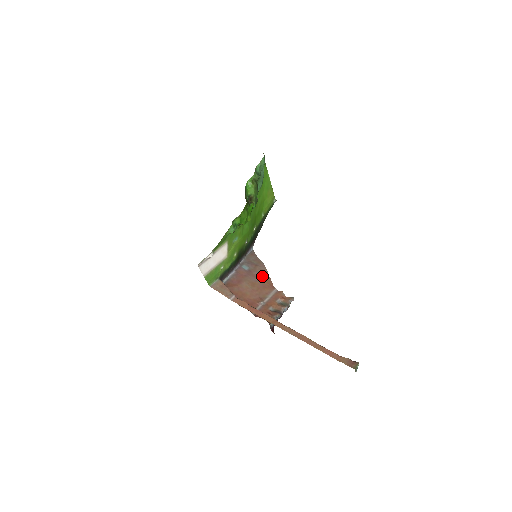
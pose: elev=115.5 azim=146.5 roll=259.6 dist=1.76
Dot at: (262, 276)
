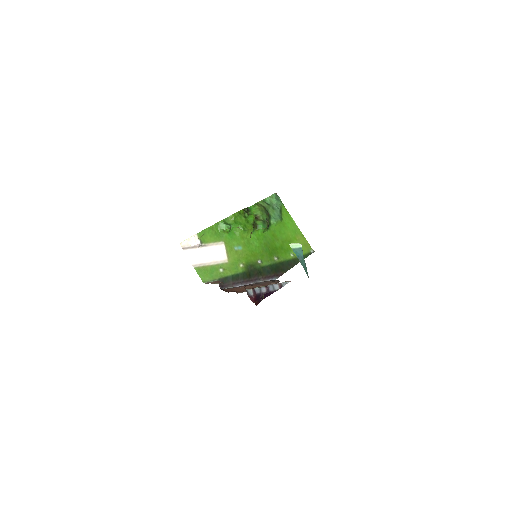
Dot at: occluded
